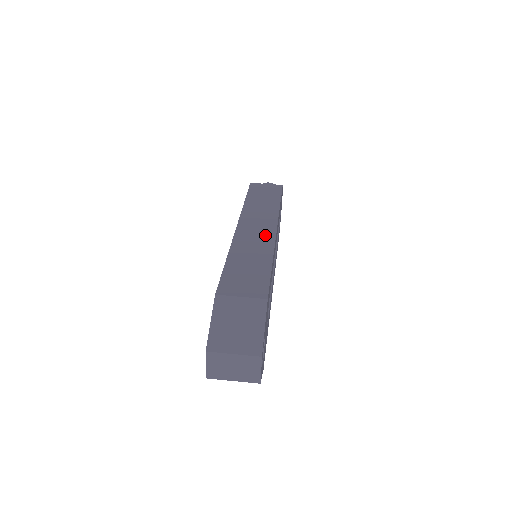
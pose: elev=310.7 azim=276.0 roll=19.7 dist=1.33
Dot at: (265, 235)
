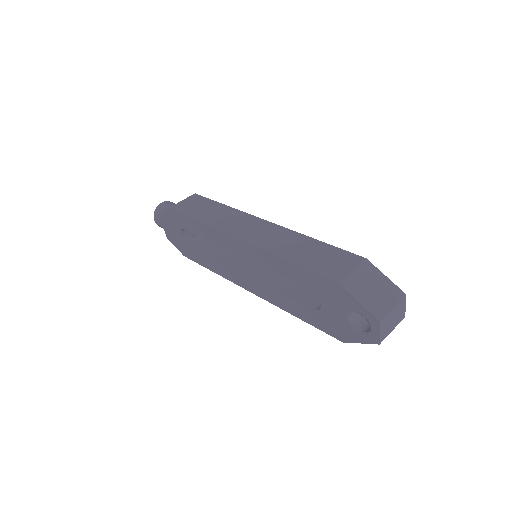
Dot at: (271, 229)
